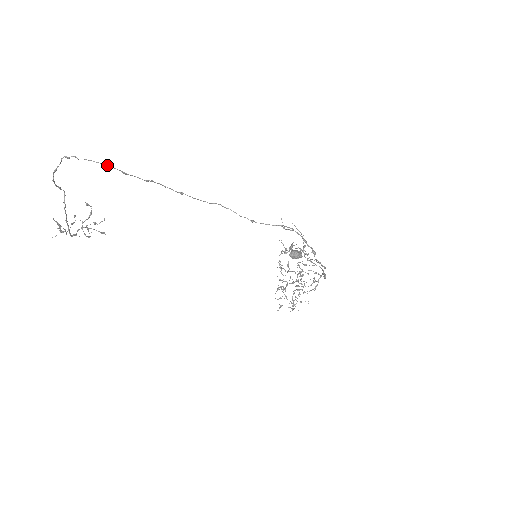
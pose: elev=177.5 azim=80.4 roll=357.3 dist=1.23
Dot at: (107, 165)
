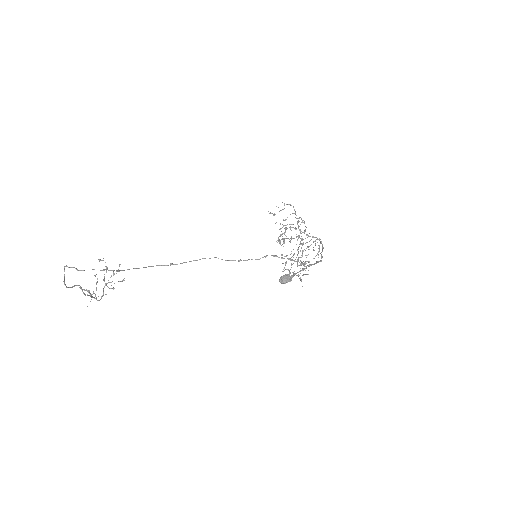
Dot at: (102, 270)
